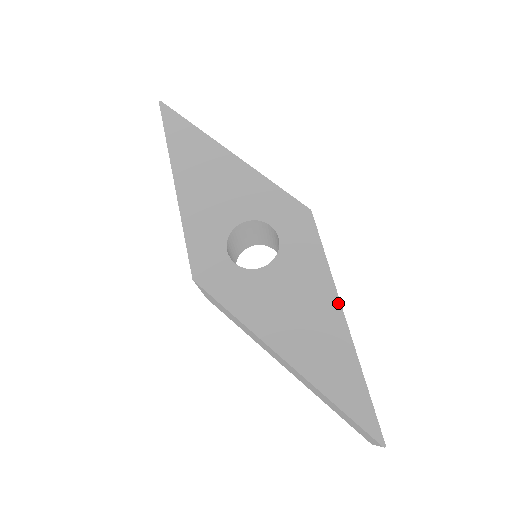
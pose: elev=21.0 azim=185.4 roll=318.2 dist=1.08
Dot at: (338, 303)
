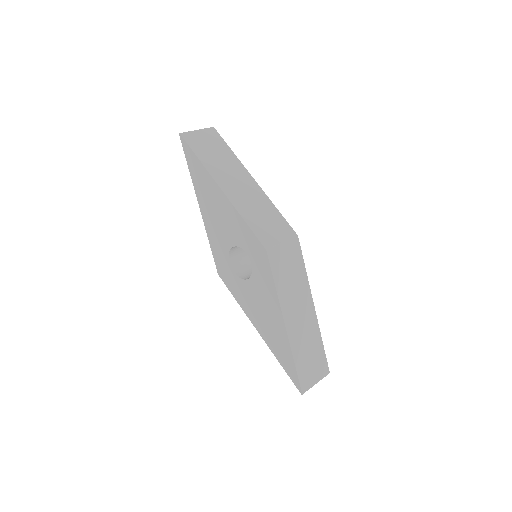
Dot at: (282, 316)
